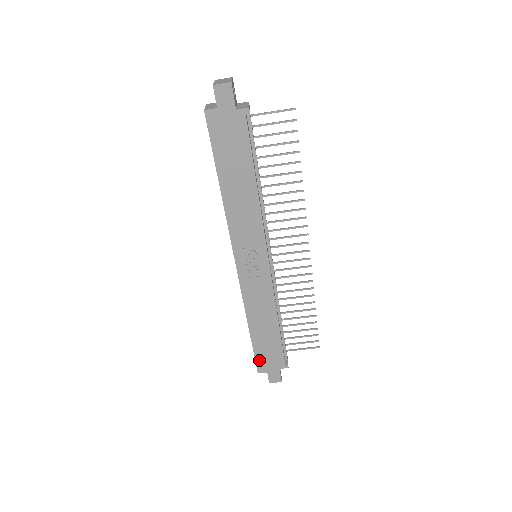
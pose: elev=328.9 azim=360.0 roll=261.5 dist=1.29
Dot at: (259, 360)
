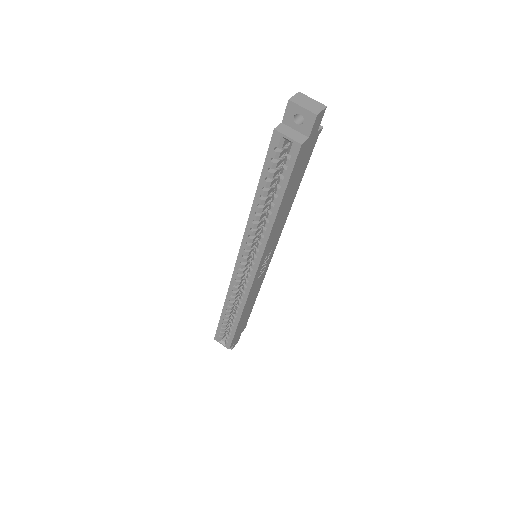
Dot at: (234, 339)
